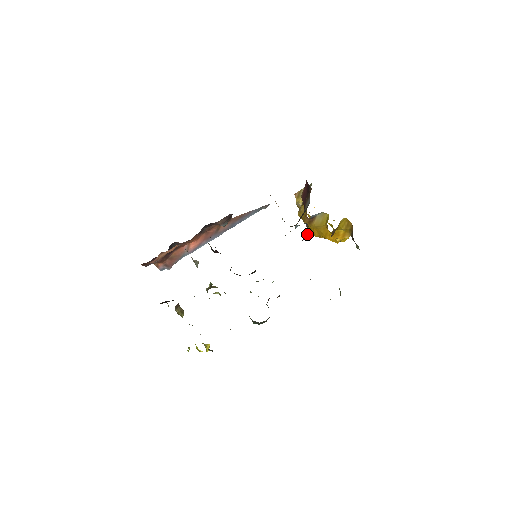
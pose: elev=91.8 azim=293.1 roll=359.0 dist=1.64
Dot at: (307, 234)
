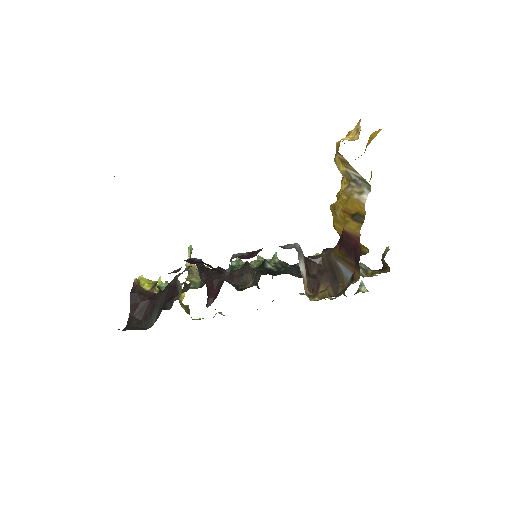
Dot at: occluded
